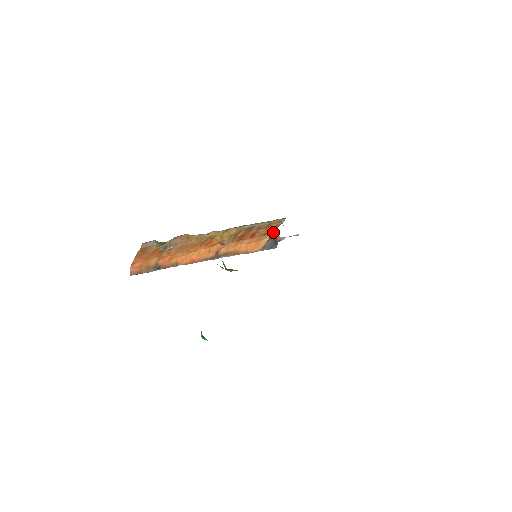
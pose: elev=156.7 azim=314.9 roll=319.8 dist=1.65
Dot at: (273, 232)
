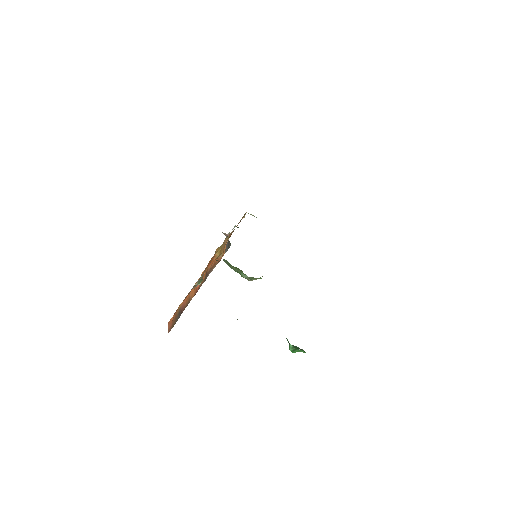
Dot at: occluded
